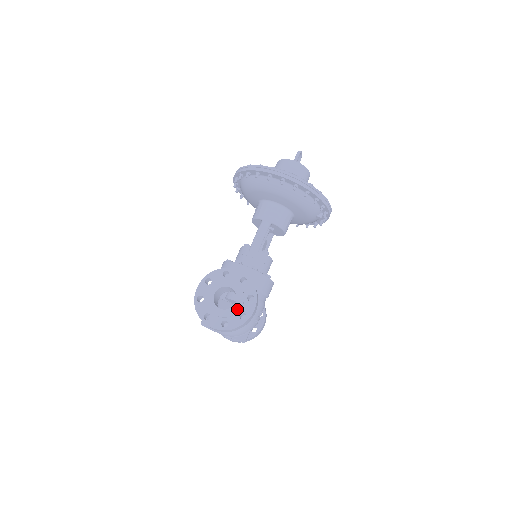
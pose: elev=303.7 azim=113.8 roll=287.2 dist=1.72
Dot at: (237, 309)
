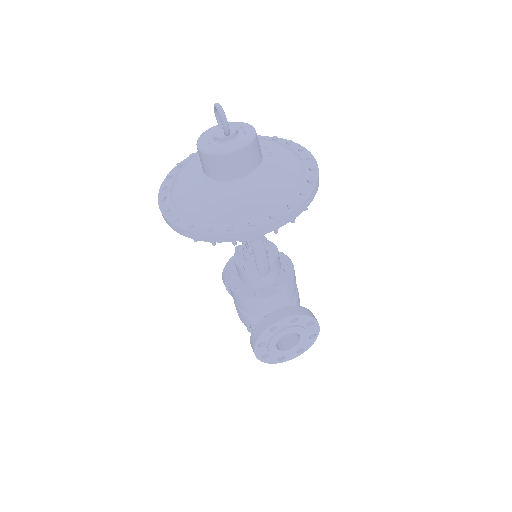
Dot at: (305, 339)
